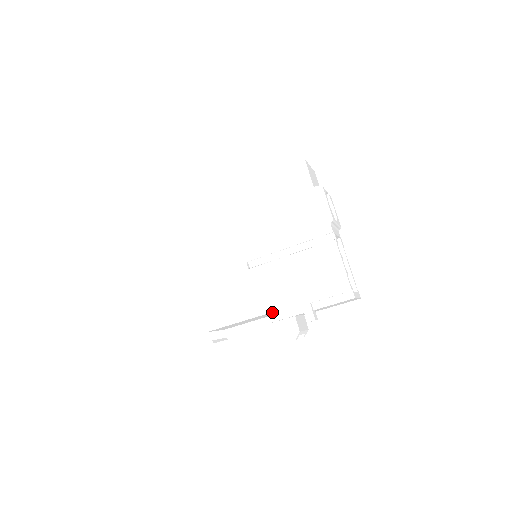
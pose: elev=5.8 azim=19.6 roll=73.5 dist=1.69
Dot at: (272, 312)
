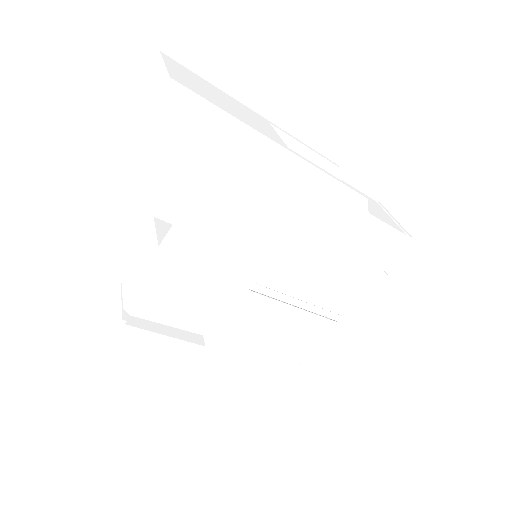
Dot at: (224, 341)
